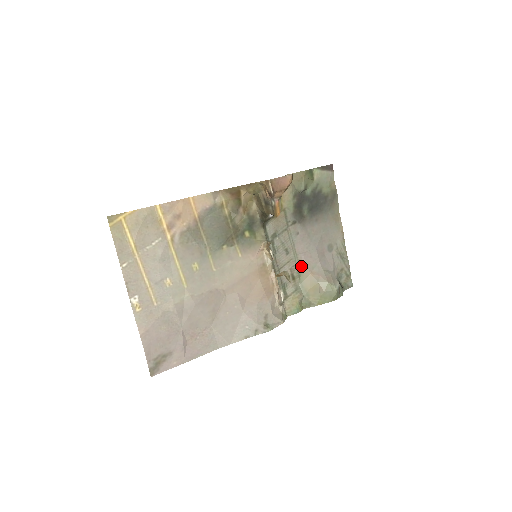
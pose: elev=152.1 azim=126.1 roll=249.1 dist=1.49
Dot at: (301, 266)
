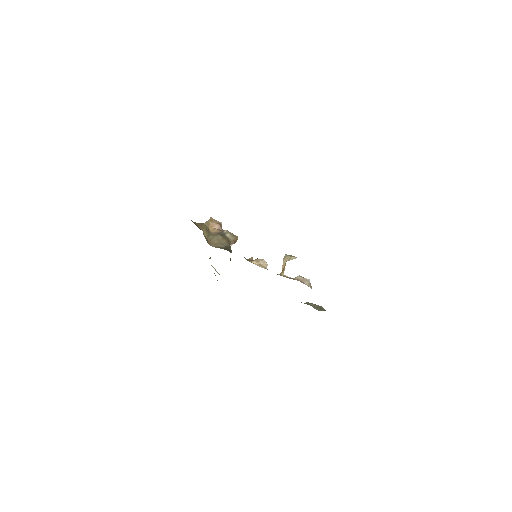
Dot at: occluded
